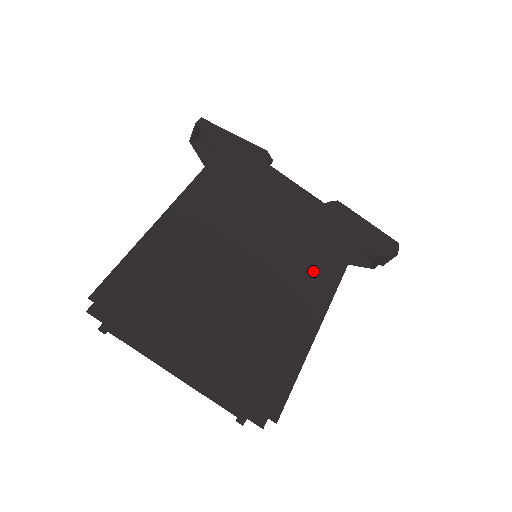
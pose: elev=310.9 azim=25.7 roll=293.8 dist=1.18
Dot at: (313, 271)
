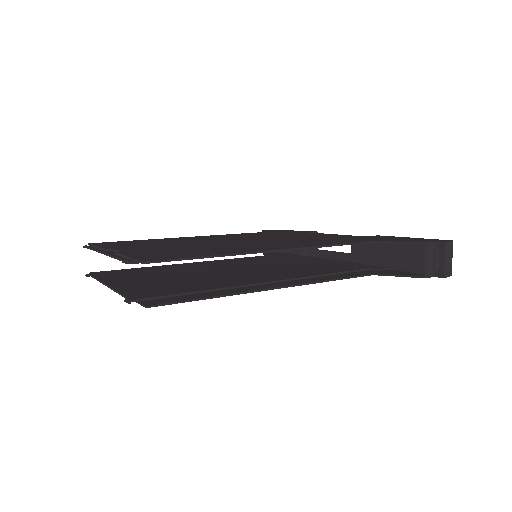
Dot at: (301, 243)
